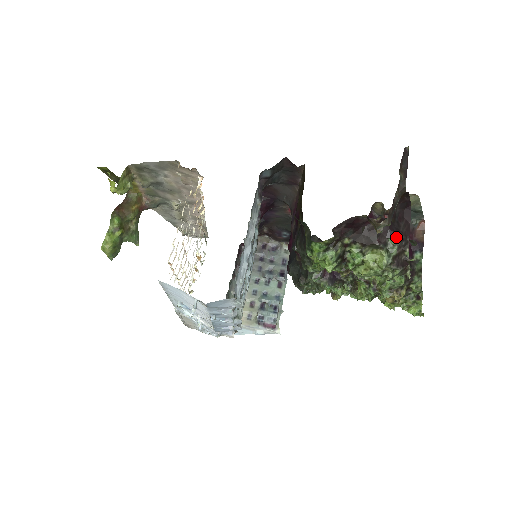
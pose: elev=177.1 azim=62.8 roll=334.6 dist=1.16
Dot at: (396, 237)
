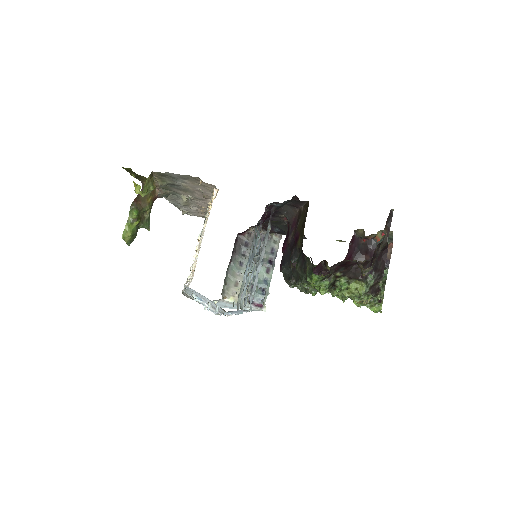
Dot at: (374, 274)
